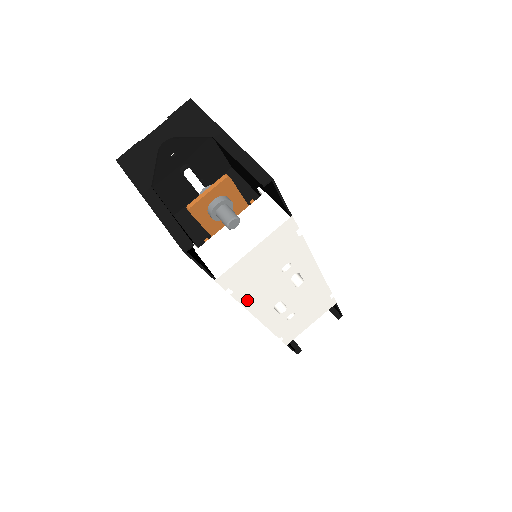
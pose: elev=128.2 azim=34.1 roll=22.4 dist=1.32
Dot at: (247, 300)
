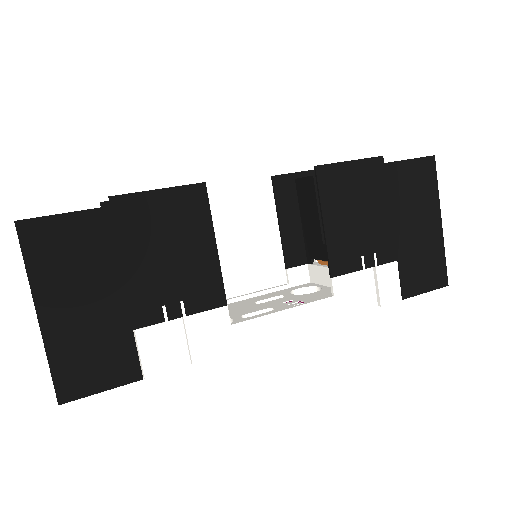
Dot at: occluded
